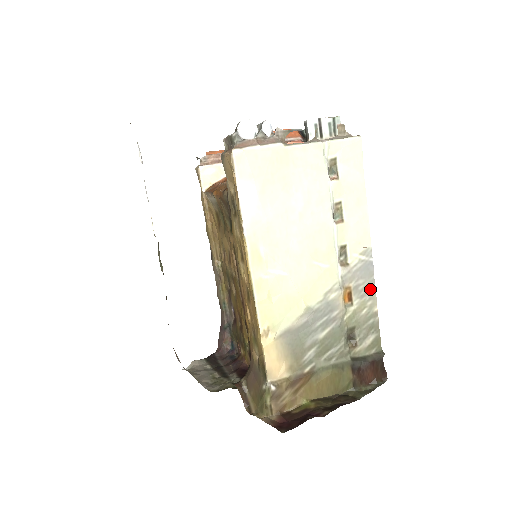
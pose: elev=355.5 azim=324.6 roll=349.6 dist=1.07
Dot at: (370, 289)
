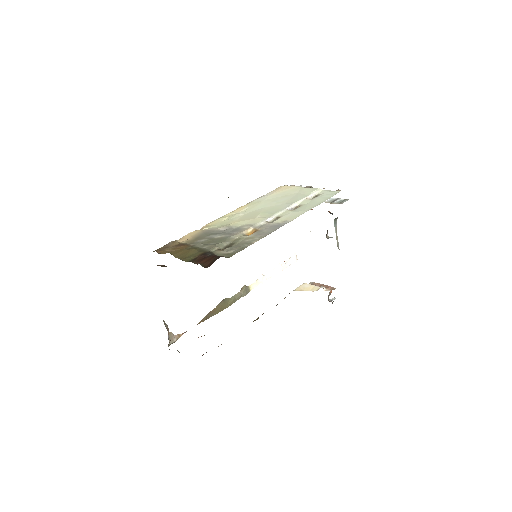
Dot at: (265, 234)
